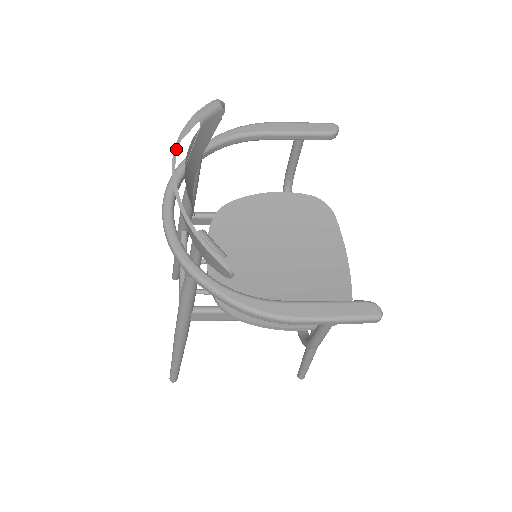
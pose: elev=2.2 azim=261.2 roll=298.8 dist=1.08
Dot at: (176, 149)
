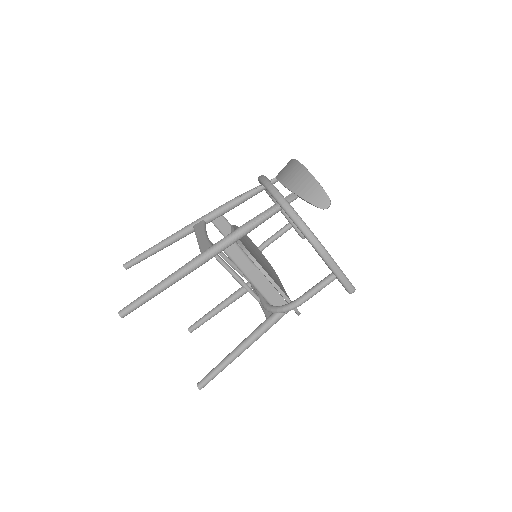
Dot at: (295, 159)
